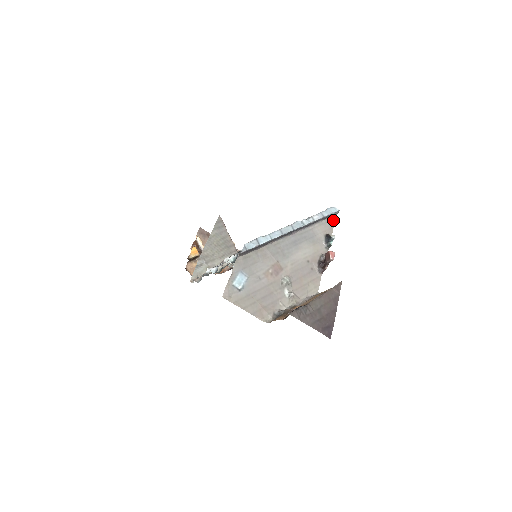
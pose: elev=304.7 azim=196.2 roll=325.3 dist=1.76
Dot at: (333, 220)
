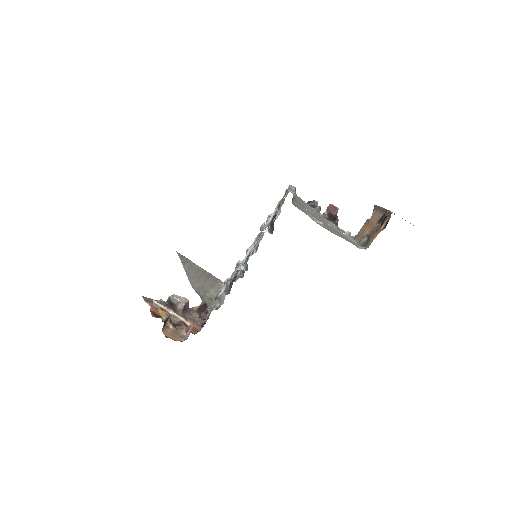
Dot at: occluded
